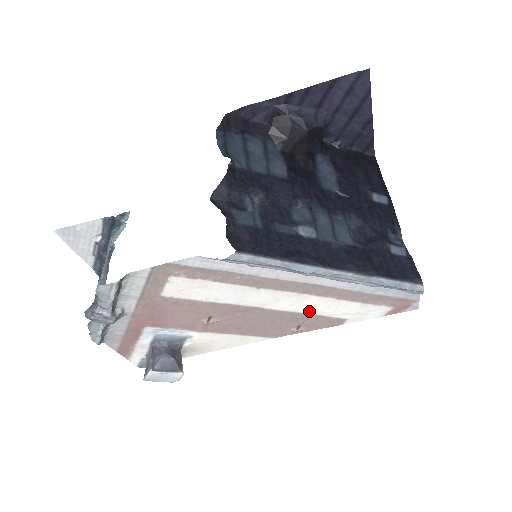
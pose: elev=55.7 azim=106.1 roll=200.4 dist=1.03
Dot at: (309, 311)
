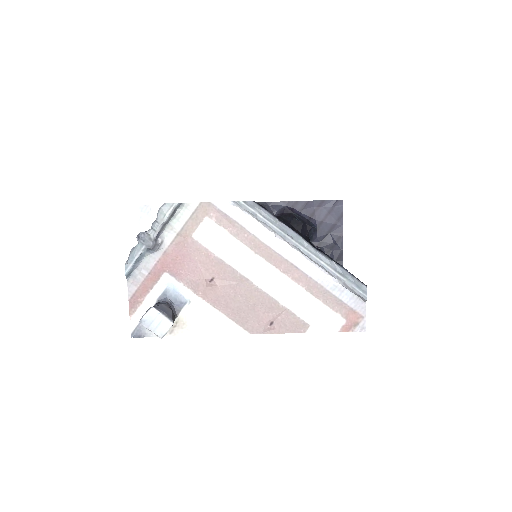
Dot at: (283, 301)
